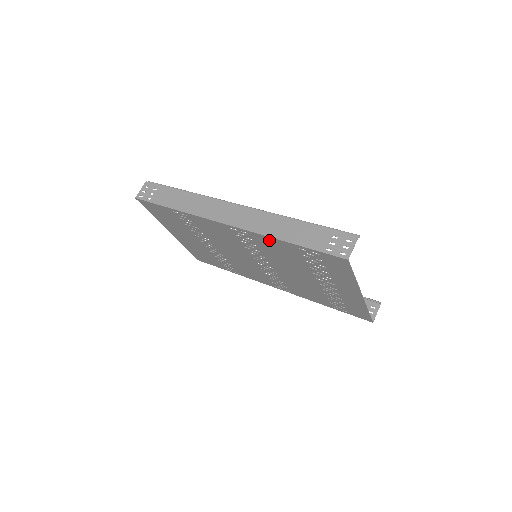
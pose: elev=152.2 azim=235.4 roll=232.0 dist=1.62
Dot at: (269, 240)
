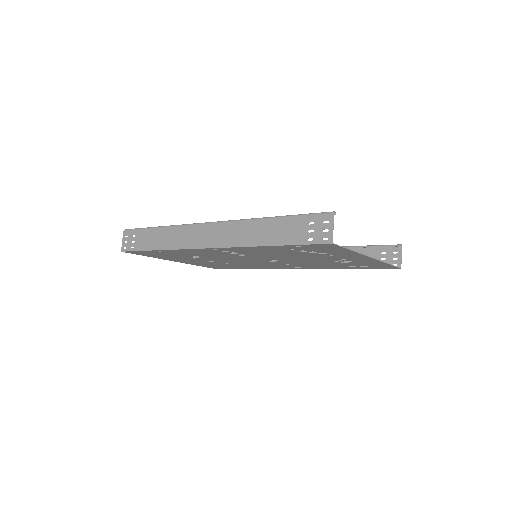
Dot at: (253, 248)
